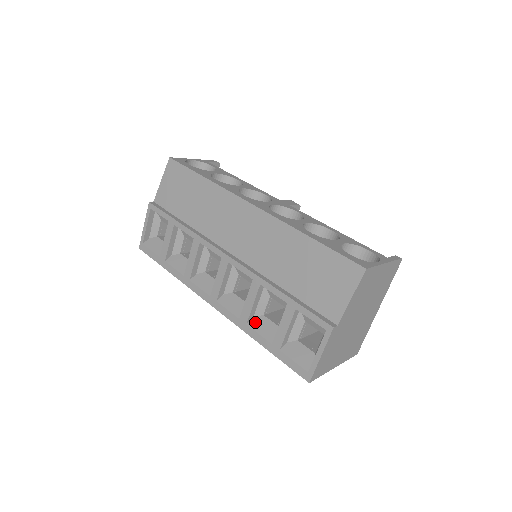
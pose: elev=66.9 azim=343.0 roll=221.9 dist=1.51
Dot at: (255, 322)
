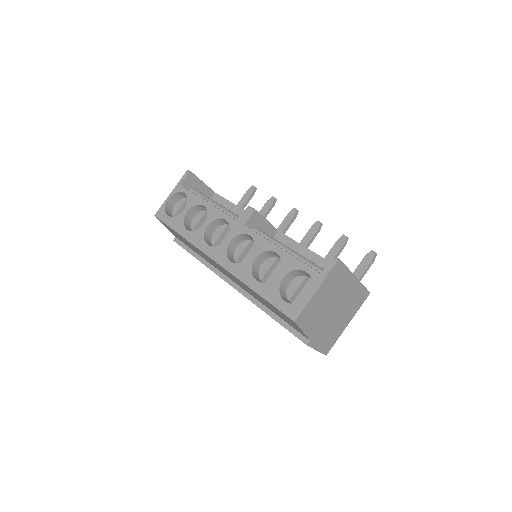
Dot at: occluded
